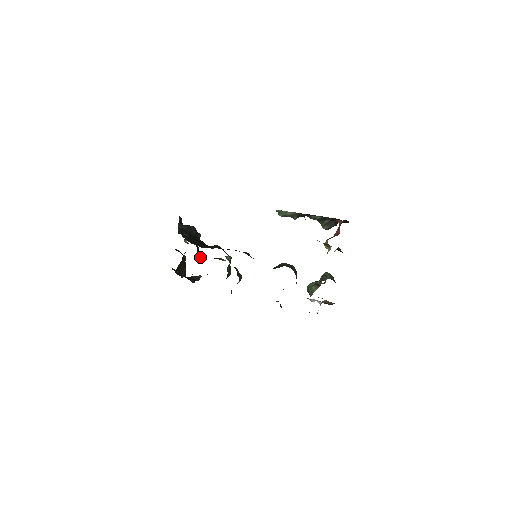
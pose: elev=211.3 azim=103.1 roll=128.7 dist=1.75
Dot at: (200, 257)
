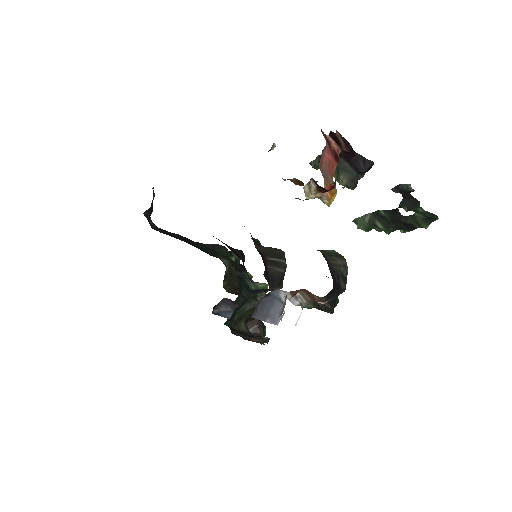
Dot at: occluded
